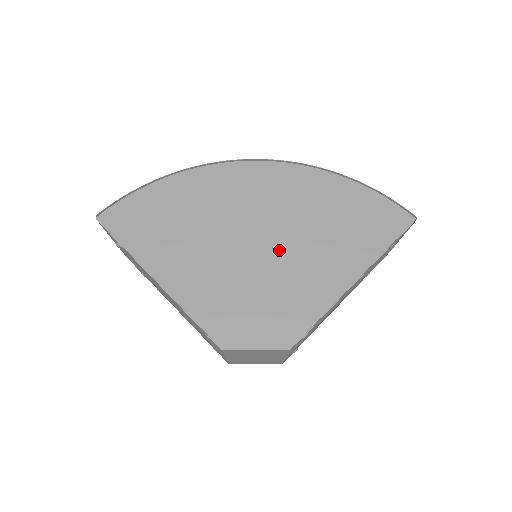
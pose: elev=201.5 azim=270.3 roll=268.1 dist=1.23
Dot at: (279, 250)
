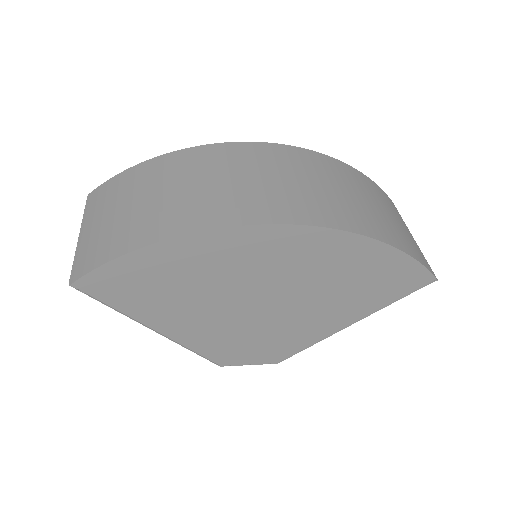
Dot at: (286, 307)
